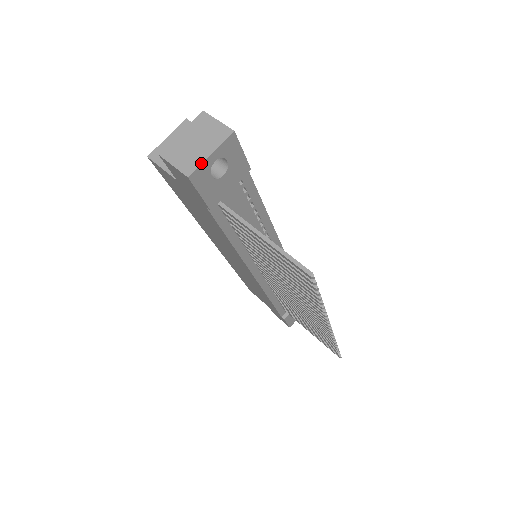
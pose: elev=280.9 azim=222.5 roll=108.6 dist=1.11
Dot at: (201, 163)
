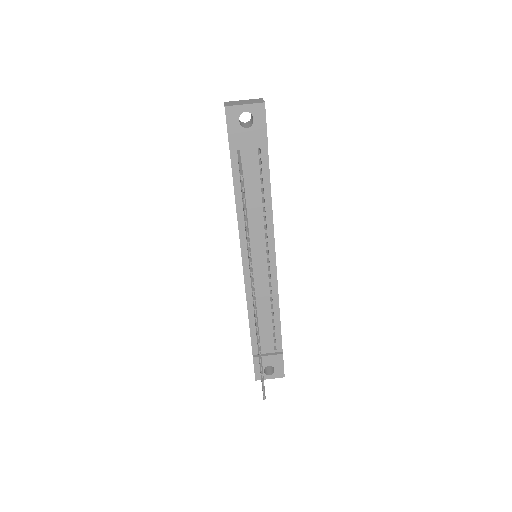
Dot at: (236, 105)
